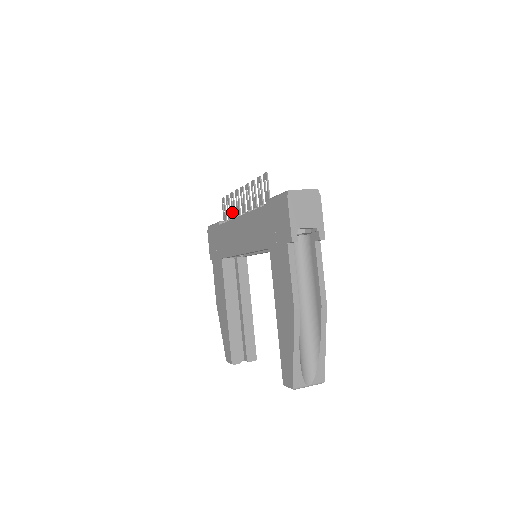
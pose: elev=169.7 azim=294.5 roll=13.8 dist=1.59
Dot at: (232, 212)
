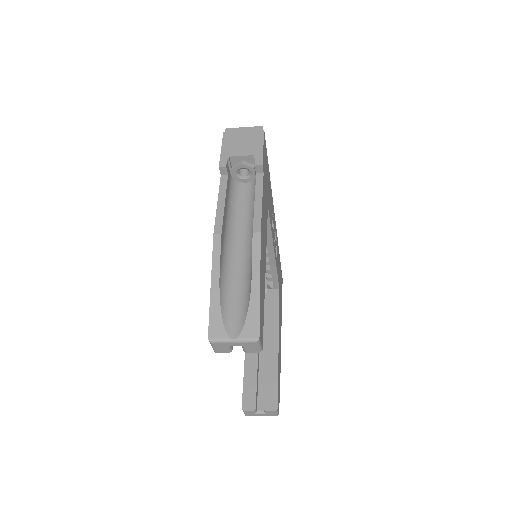
Dot at: occluded
